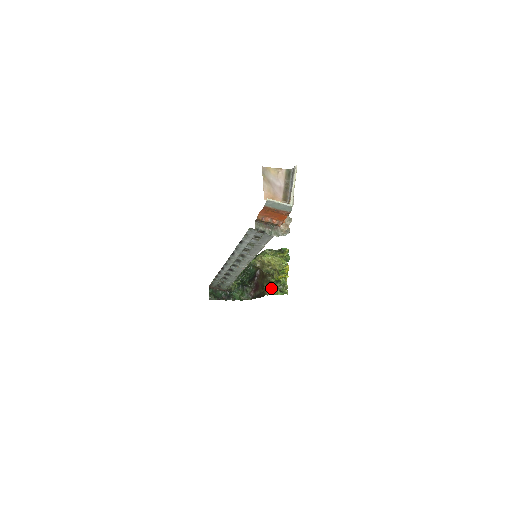
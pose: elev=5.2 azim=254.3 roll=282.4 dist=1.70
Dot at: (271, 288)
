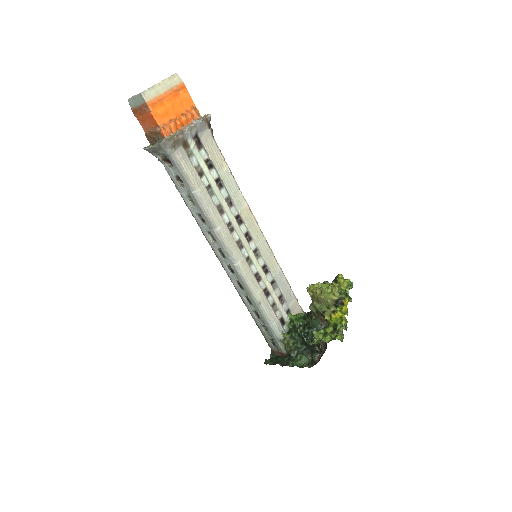
Dot at: (318, 332)
